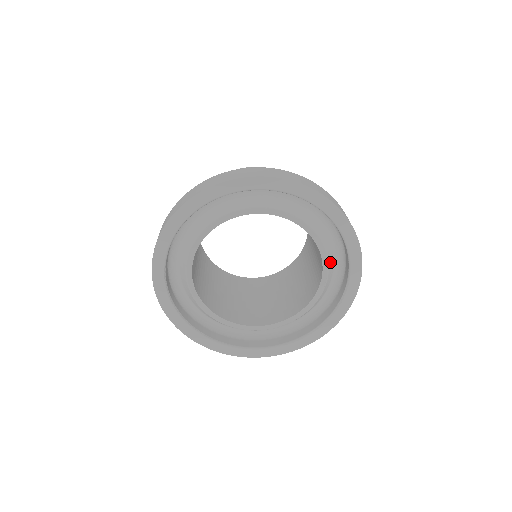
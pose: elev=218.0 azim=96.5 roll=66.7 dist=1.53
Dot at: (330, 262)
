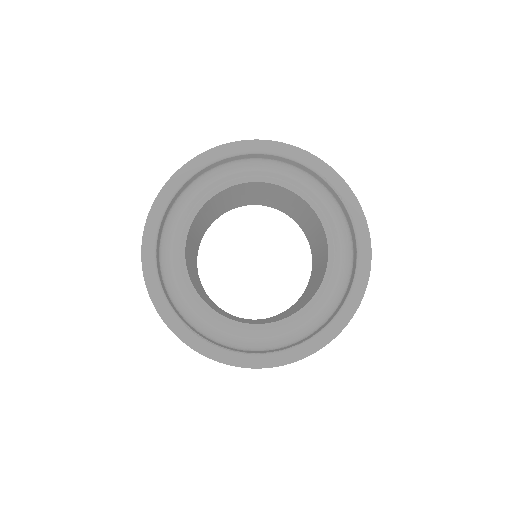
Dot at: (294, 184)
